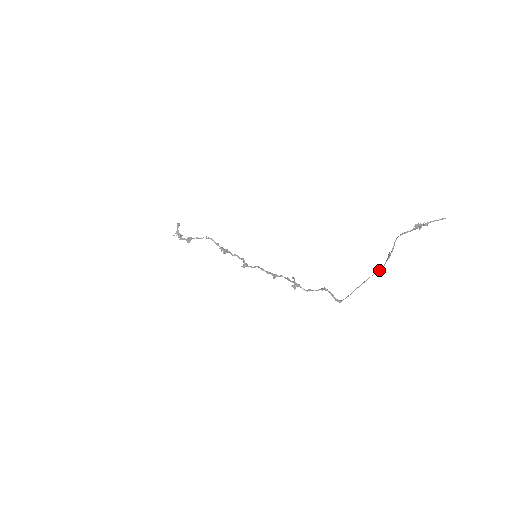
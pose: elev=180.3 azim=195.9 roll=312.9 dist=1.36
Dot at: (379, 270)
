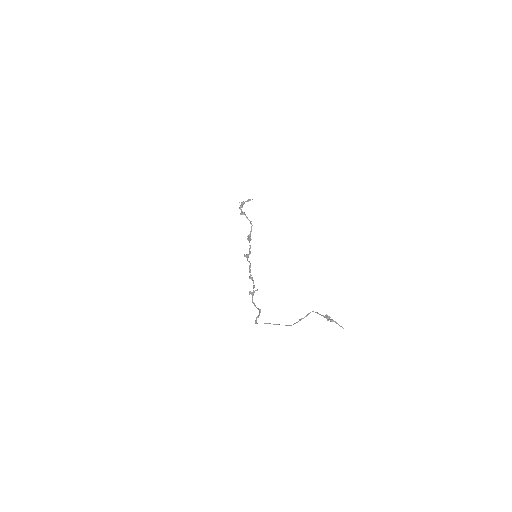
Dot at: (289, 325)
